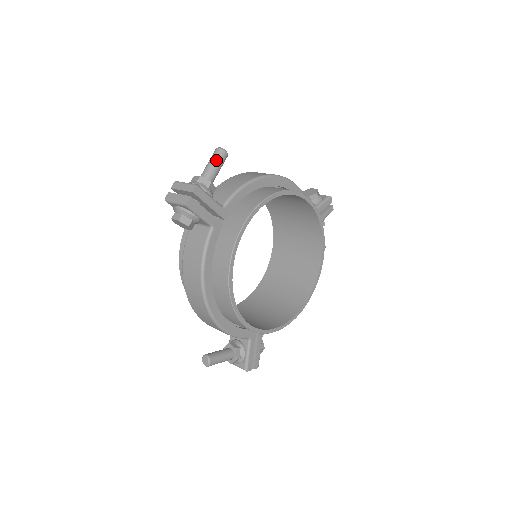
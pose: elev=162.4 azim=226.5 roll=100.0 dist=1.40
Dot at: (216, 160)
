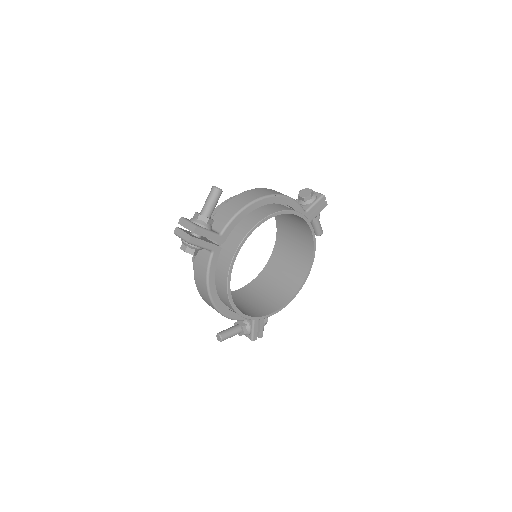
Dot at: (212, 198)
